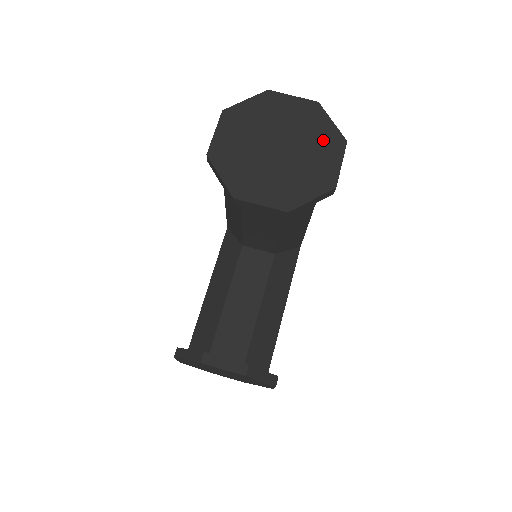
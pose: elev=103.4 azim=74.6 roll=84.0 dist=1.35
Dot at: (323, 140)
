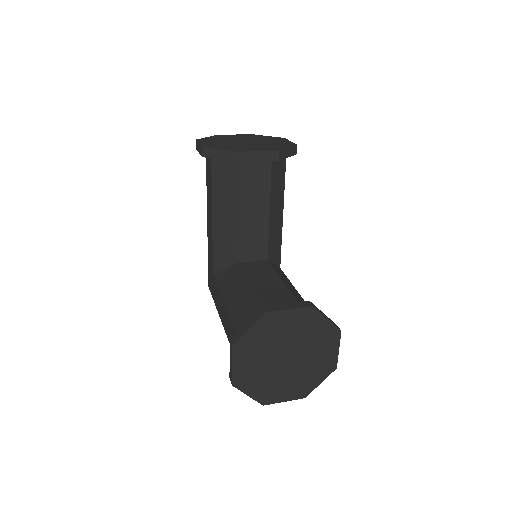
Dot at: (270, 139)
